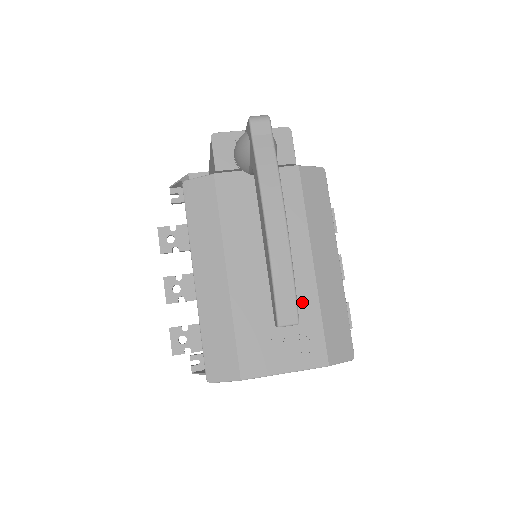
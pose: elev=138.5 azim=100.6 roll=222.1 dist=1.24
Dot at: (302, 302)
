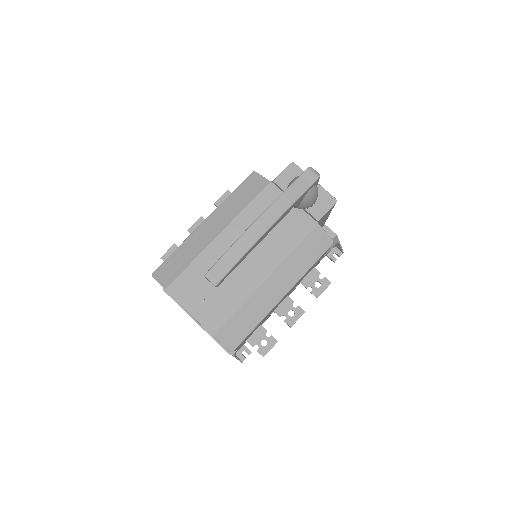
Dot at: (238, 290)
